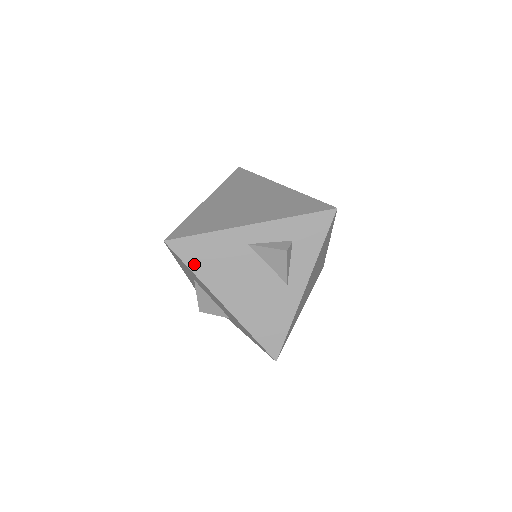
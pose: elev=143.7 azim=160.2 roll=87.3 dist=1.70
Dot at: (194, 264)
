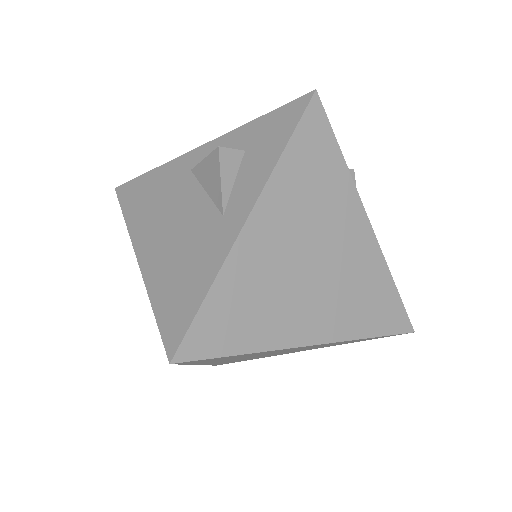
Dot at: (130, 208)
